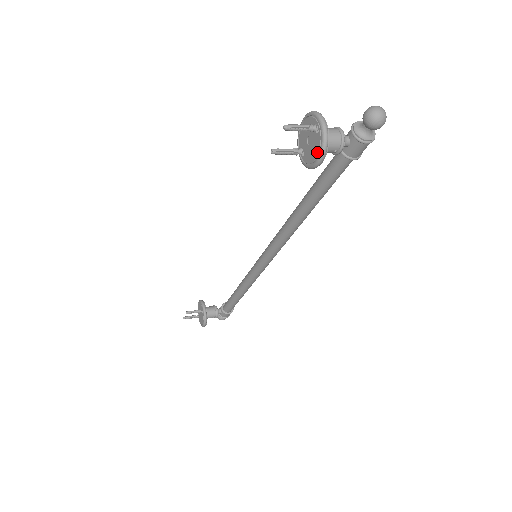
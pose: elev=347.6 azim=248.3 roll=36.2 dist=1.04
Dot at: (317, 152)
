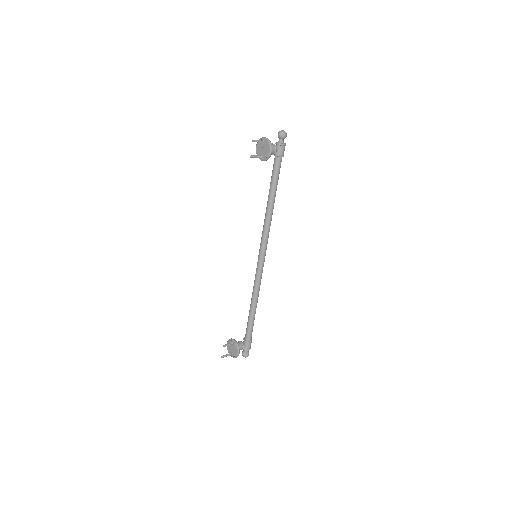
Dot at: (268, 148)
